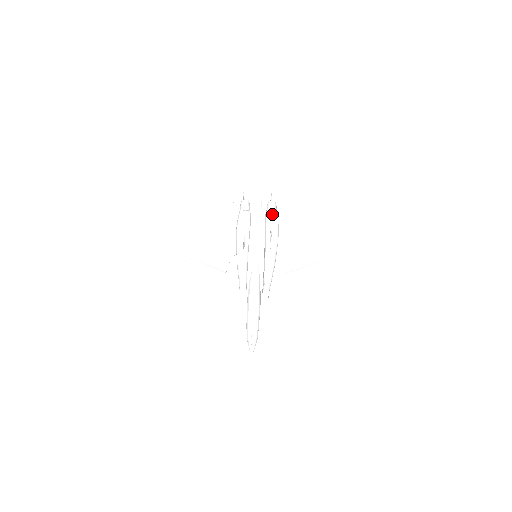
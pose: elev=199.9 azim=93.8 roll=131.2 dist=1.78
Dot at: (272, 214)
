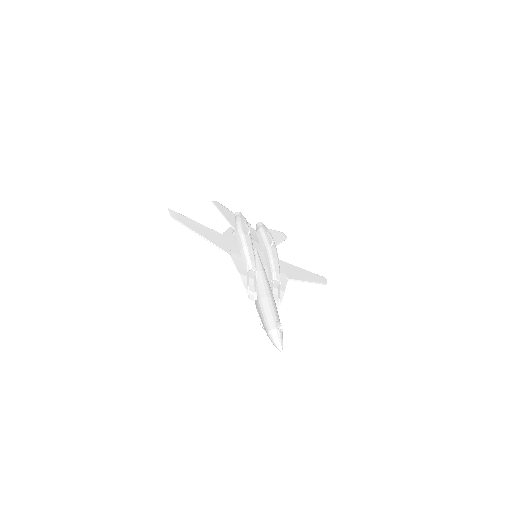
Dot at: (265, 227)
